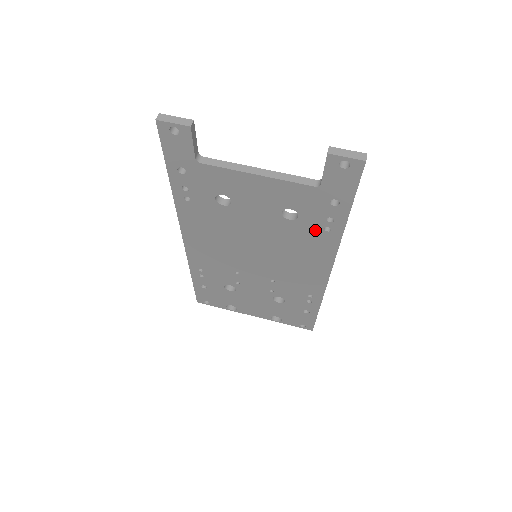
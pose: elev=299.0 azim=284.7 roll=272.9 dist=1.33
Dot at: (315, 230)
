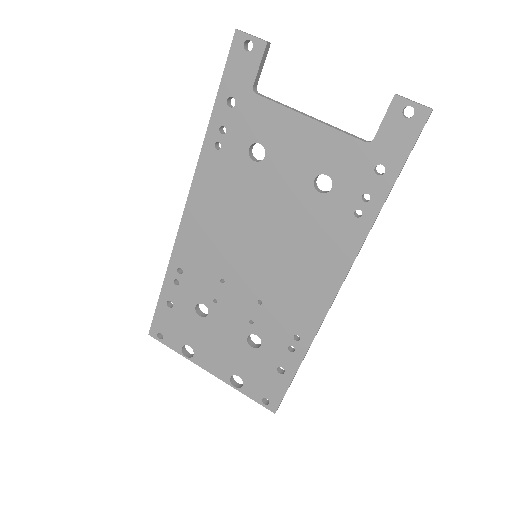
Dot at: (343, 213)
